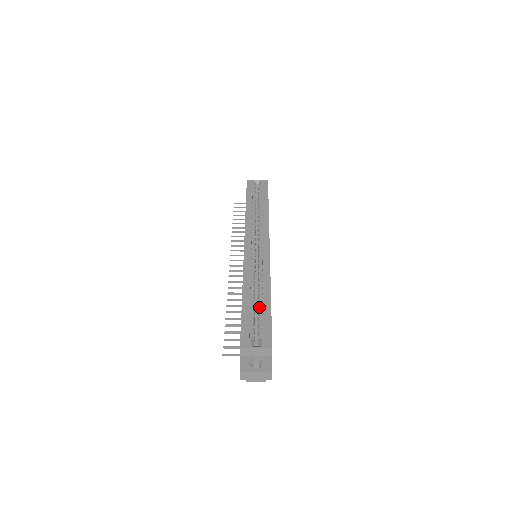
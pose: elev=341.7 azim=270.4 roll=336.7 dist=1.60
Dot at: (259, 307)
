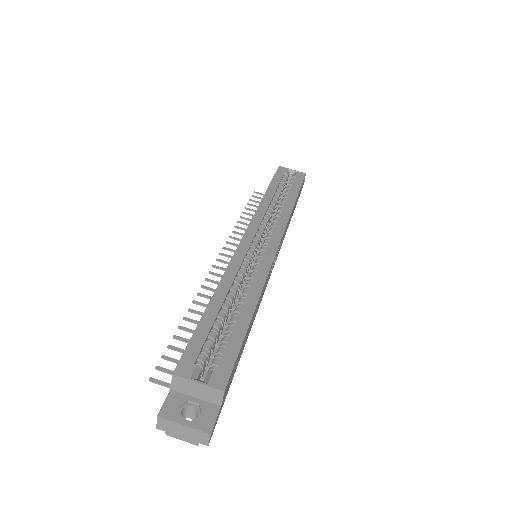
Dot at: (230, 323)
